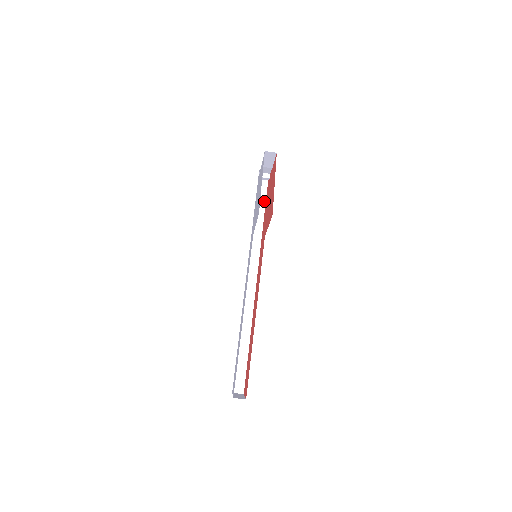
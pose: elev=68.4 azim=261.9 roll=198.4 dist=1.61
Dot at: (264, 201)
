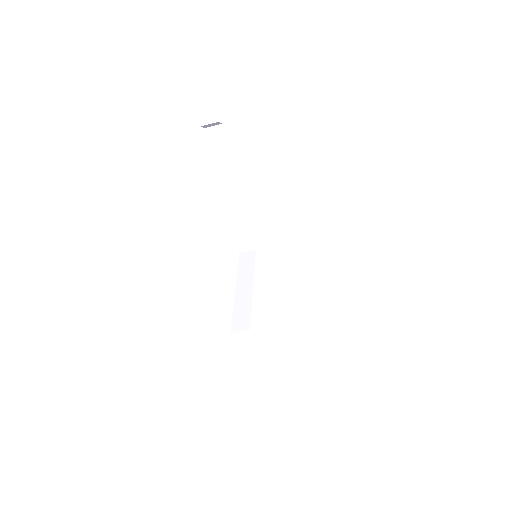
Dot at: (232, 136)
